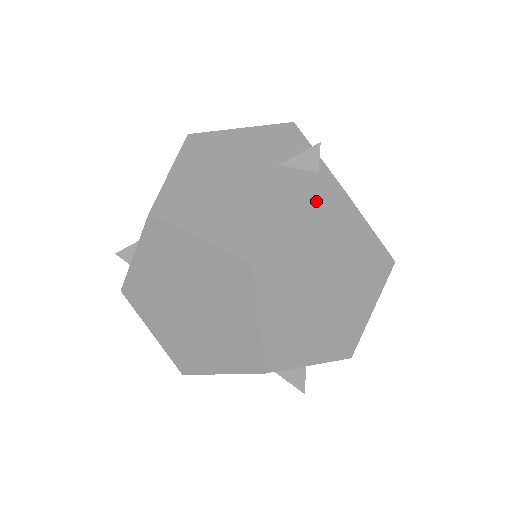
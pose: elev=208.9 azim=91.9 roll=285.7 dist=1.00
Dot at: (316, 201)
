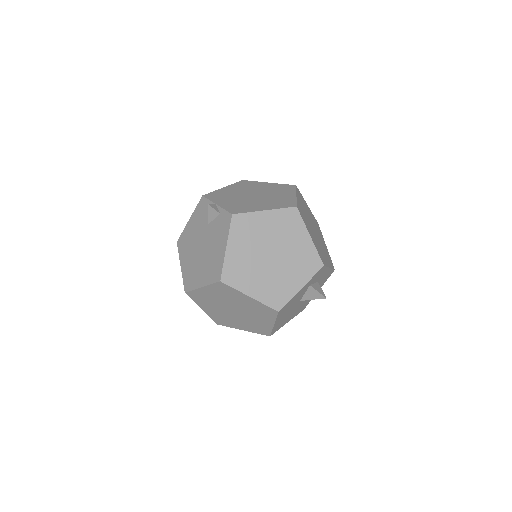
Dot at: (225, 230)
